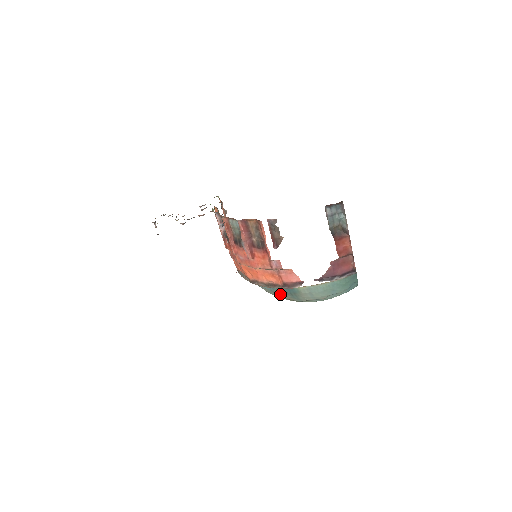
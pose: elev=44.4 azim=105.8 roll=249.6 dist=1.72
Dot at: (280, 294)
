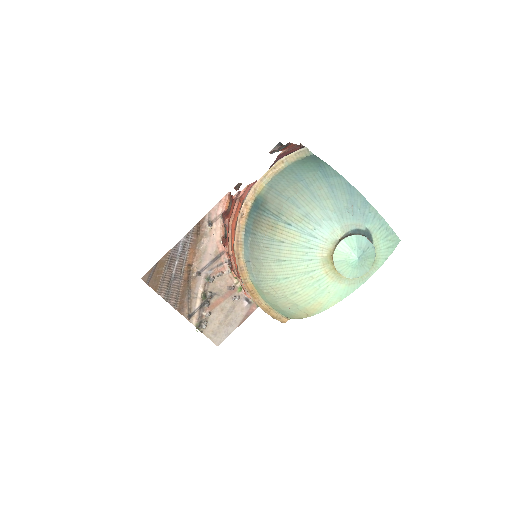
Dot at: (257, 227)
